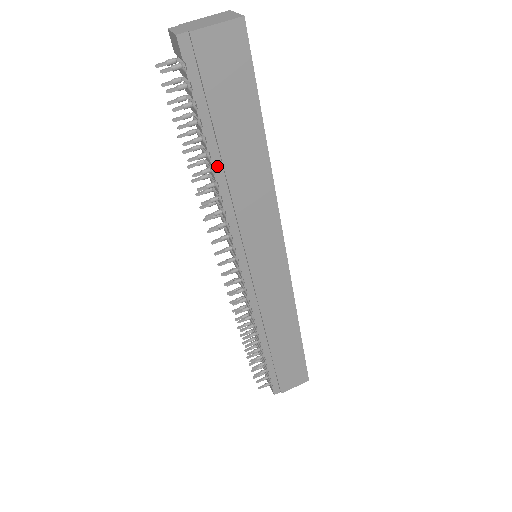
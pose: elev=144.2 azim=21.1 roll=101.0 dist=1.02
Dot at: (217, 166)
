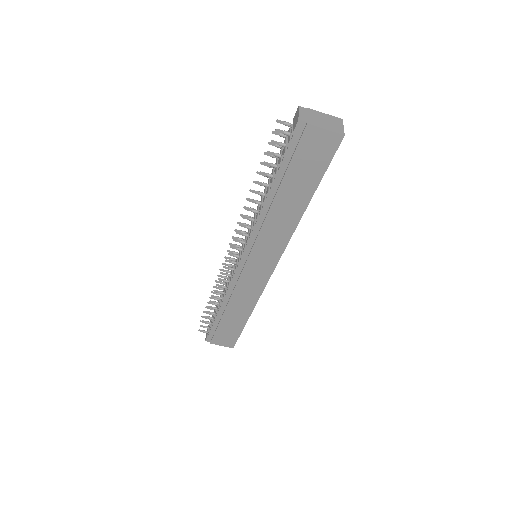
Dot at: (270, 196)
